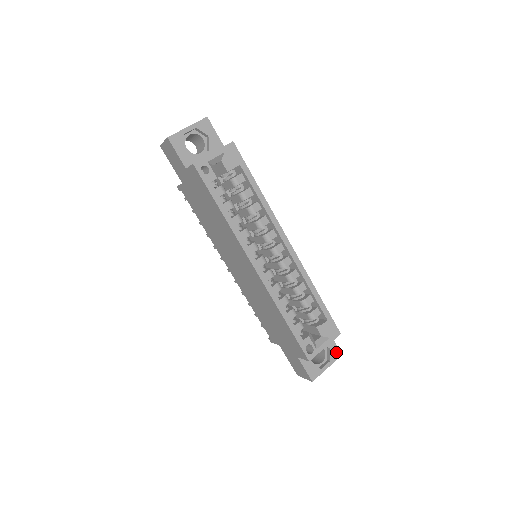
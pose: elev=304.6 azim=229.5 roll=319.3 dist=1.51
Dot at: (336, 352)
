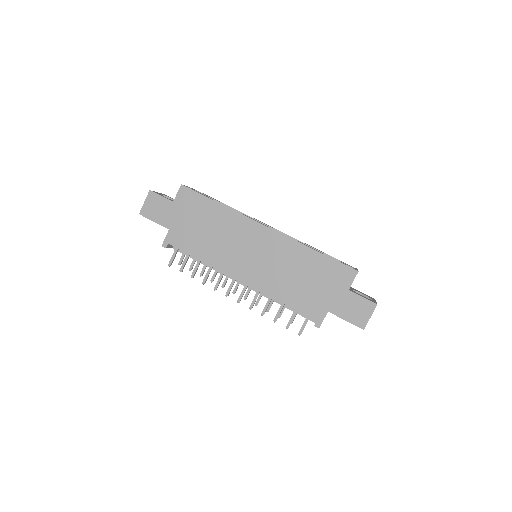
Dot at: occluded
